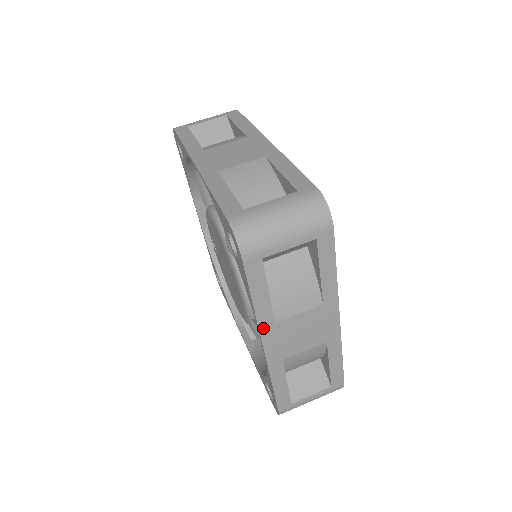
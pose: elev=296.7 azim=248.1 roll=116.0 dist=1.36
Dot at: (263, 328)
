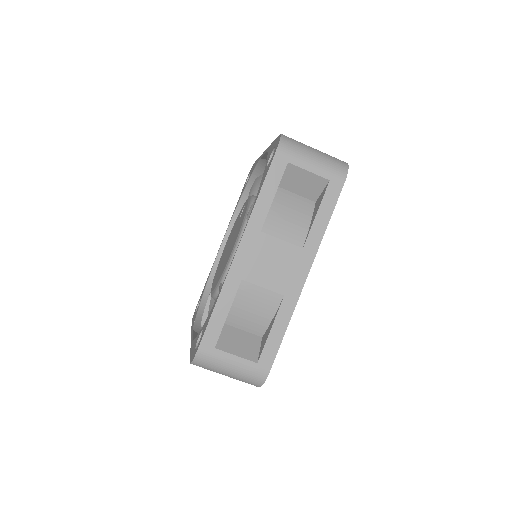
Dot at: occluded
